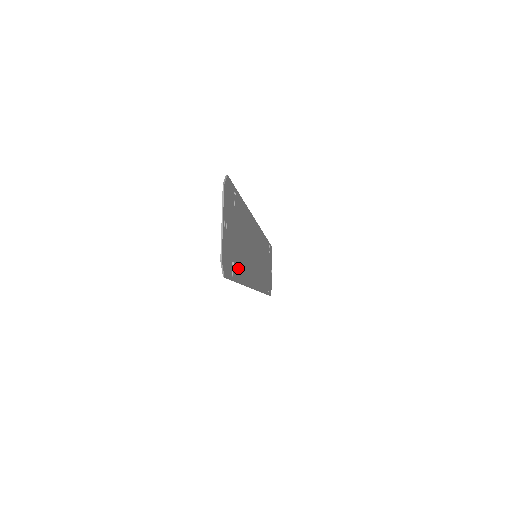
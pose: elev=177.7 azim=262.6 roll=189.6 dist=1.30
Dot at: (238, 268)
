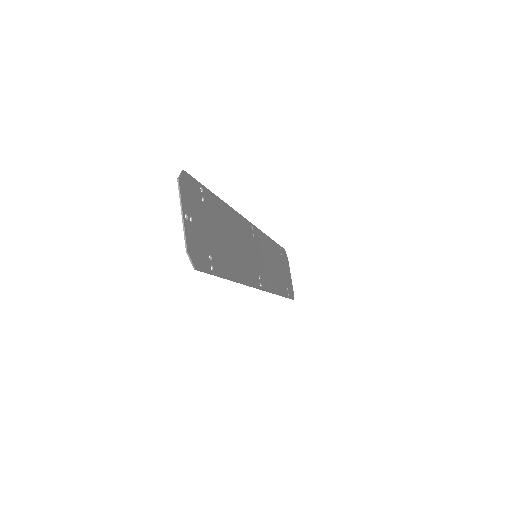
Dot at: (222, 264)
